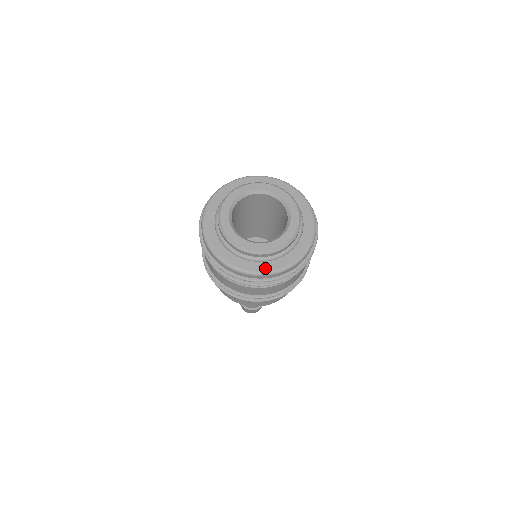
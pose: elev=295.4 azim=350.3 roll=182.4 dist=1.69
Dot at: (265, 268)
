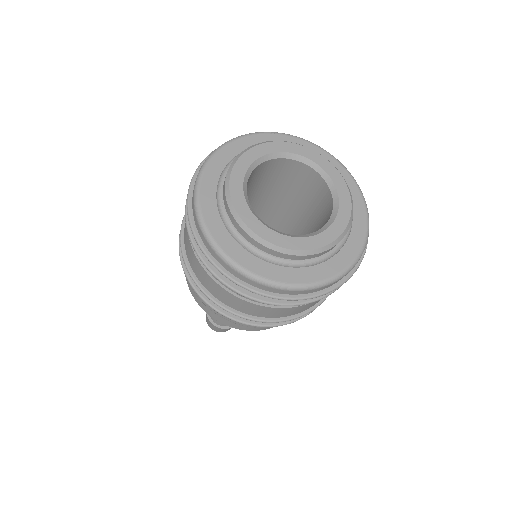
Dot at: (329, 271)
